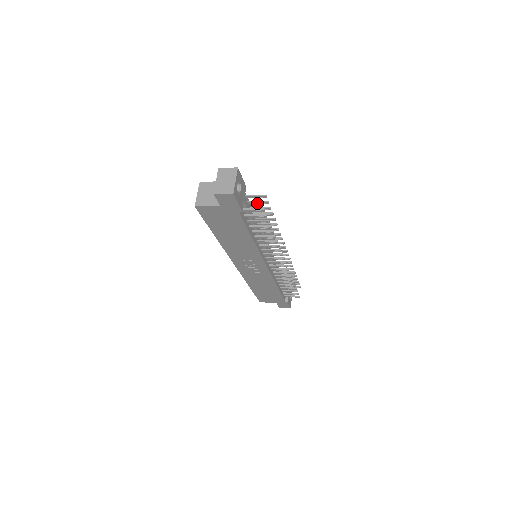
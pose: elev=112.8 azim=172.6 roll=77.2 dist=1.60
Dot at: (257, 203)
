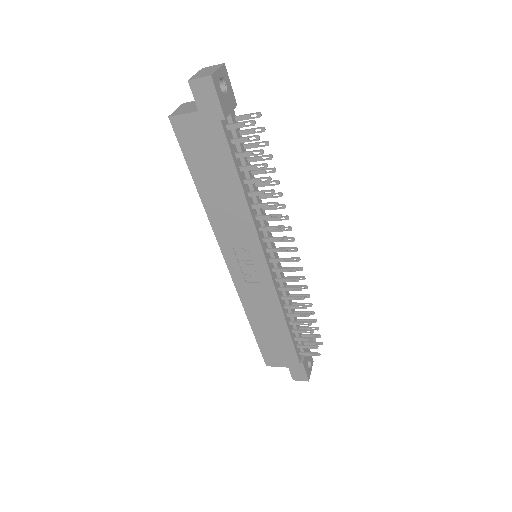
Dot at: (250, 132)
